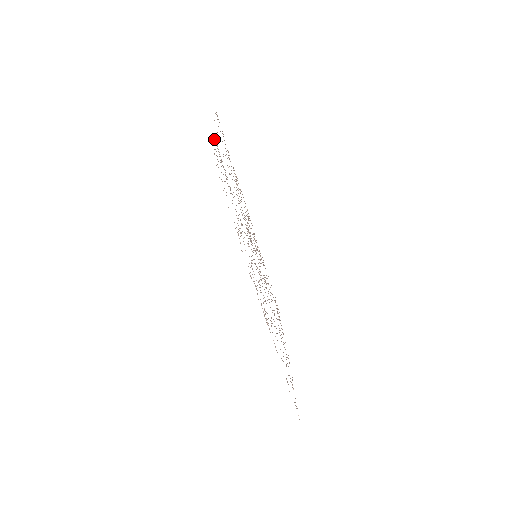
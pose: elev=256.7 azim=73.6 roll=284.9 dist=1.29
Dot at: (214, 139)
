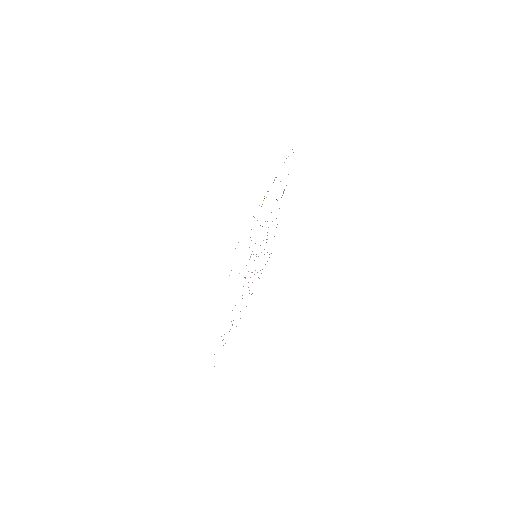
Dot at: occluded
